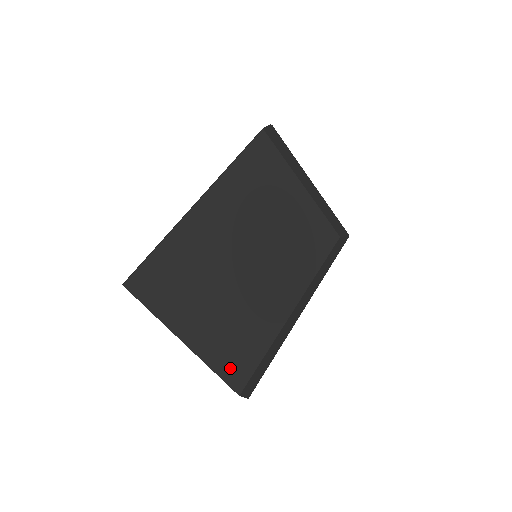
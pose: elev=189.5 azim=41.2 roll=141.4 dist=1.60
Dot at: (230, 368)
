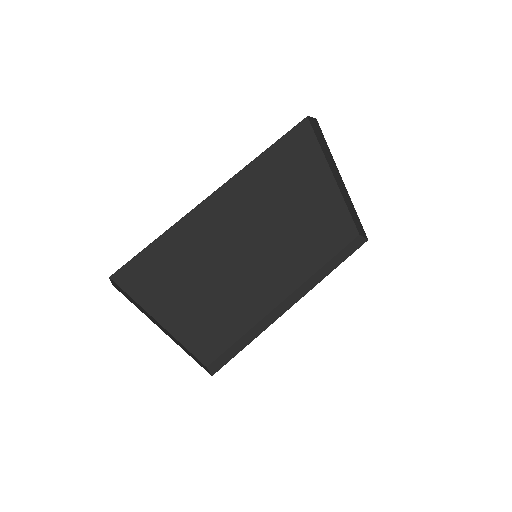
Dot at: (203, 346)
